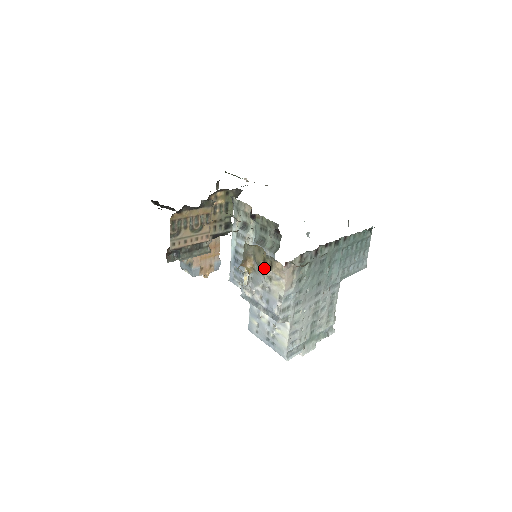
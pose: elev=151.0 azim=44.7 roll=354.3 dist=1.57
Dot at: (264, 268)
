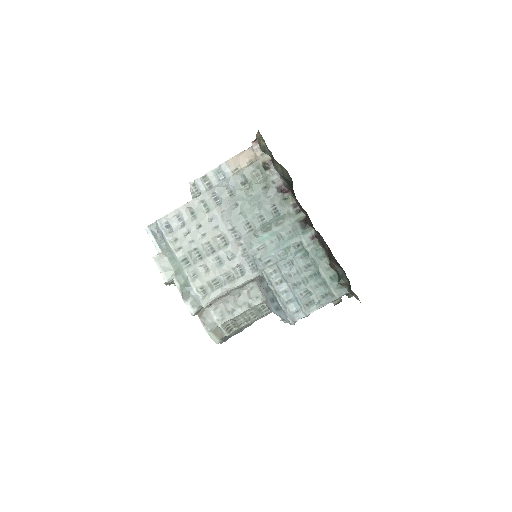
Dot at: occluded
